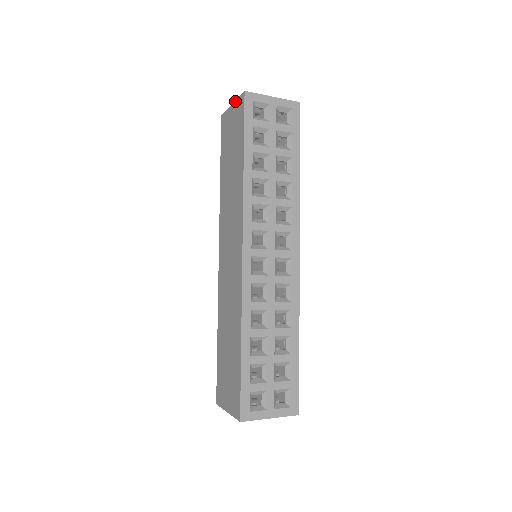
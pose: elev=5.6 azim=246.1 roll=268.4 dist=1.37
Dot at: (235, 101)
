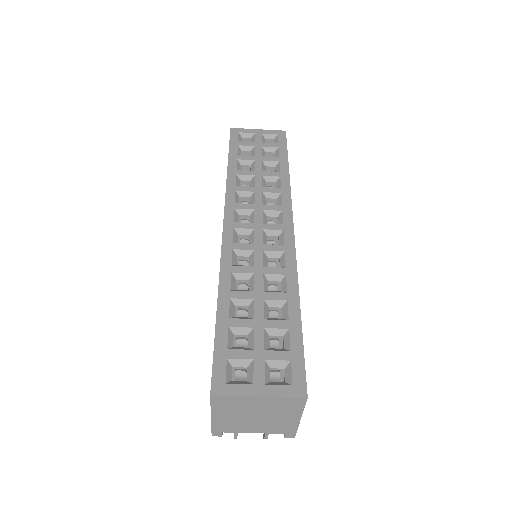
Dot at: occluded
